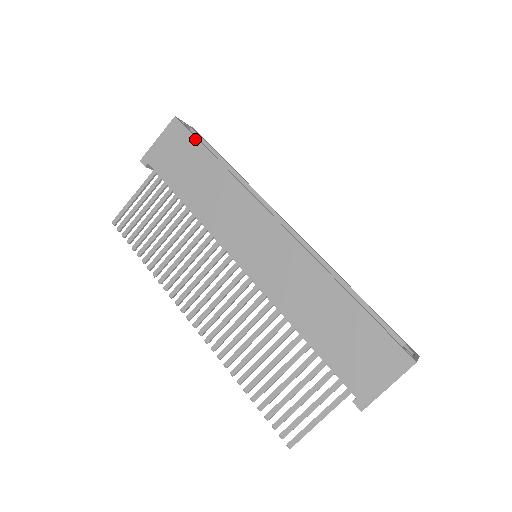
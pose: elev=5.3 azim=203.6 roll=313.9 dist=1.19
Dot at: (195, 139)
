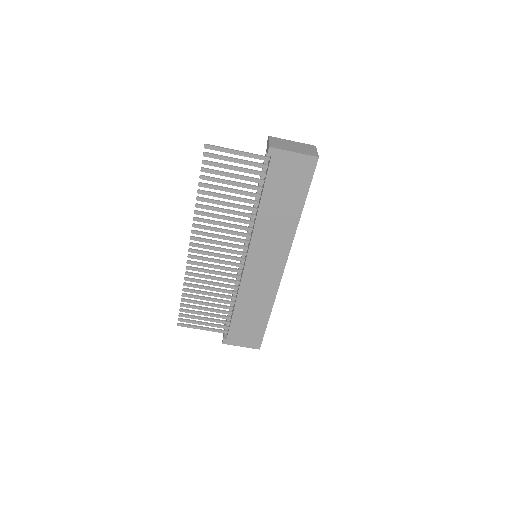
Dot at: (309, 185)
